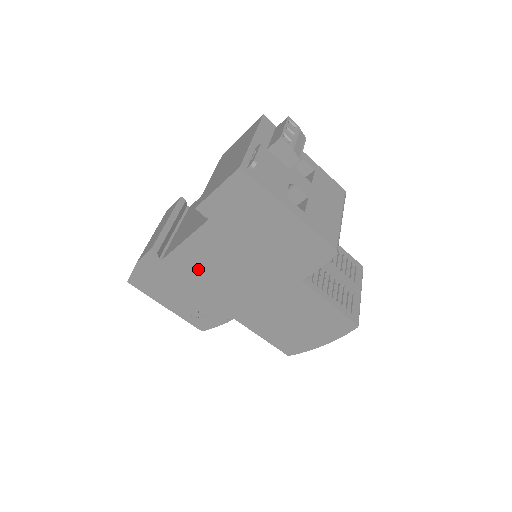
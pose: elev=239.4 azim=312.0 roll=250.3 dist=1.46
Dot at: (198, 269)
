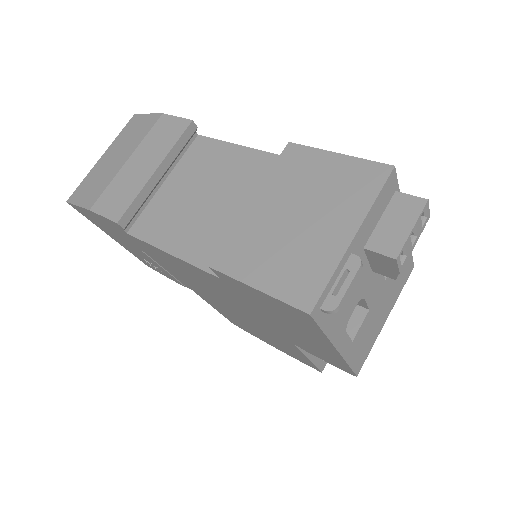
Dot at: (174, 266)
